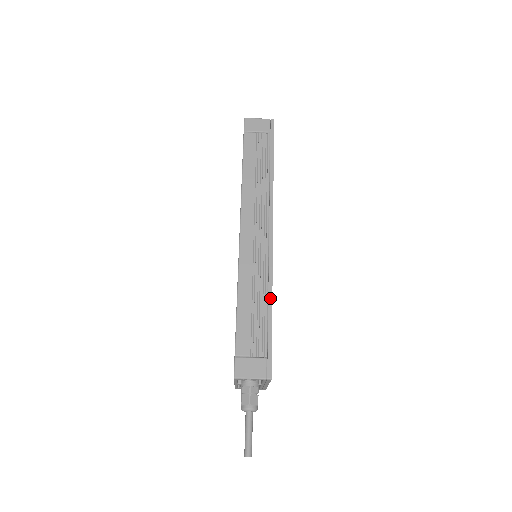
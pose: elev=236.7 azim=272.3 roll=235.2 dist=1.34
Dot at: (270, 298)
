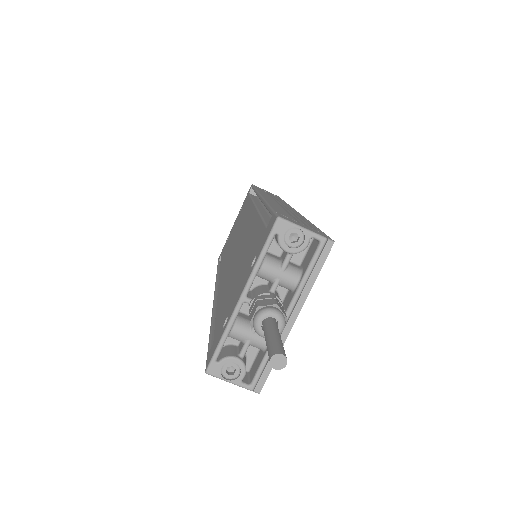
Dot at: (307, 220)
